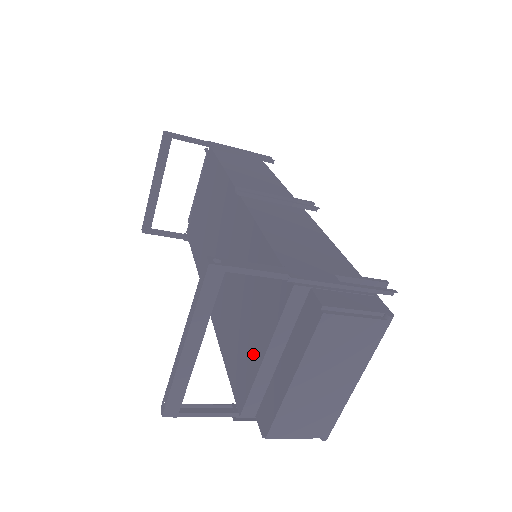
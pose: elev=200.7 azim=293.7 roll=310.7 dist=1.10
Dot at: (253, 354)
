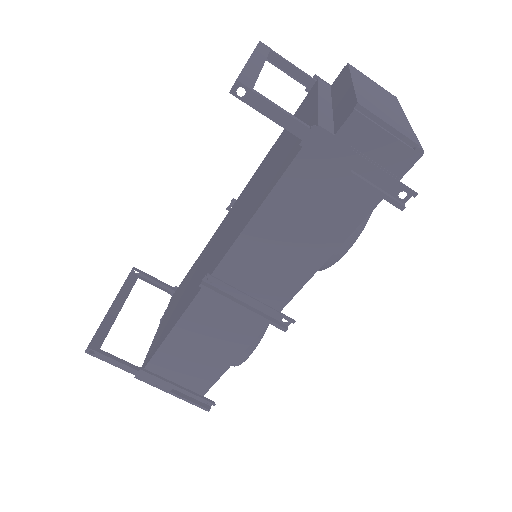
Dot at: (305, 120)
